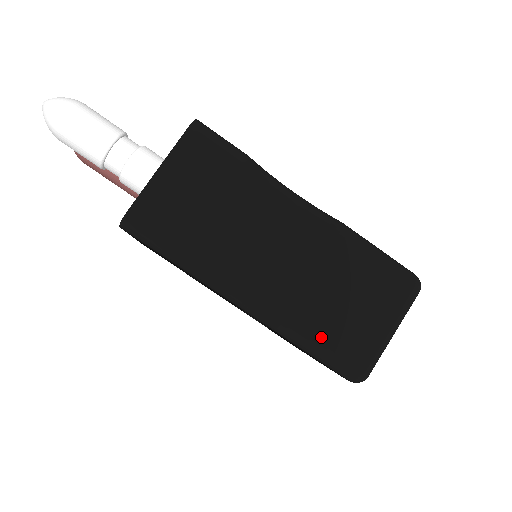
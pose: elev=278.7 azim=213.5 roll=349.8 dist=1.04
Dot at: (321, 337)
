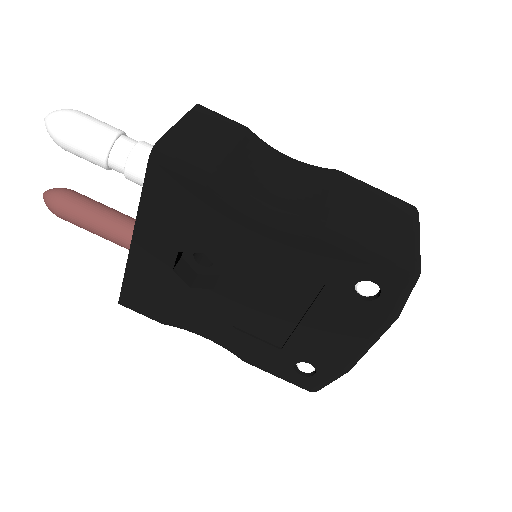
Dot at: (365, 234)
